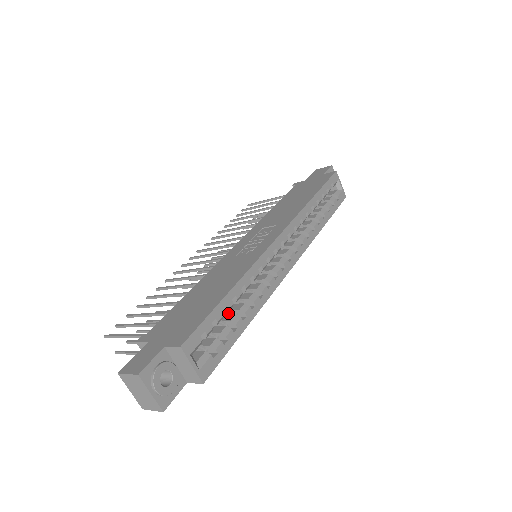
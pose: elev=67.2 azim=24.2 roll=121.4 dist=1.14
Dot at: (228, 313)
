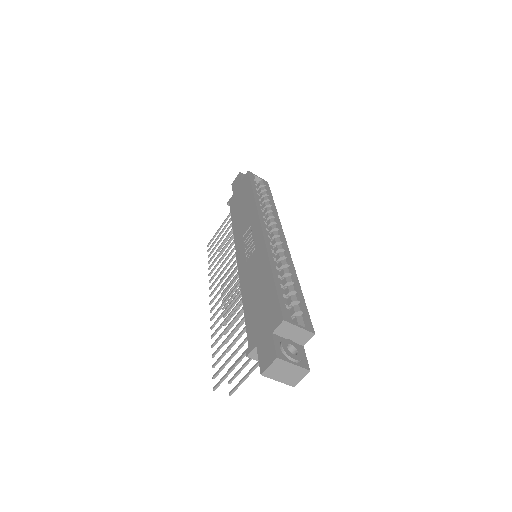
Dot at: occluded
